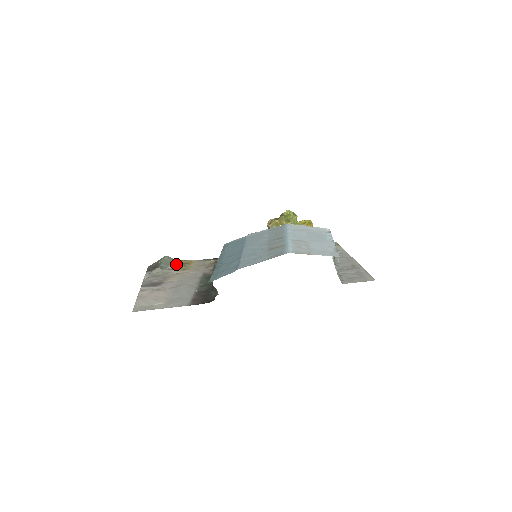
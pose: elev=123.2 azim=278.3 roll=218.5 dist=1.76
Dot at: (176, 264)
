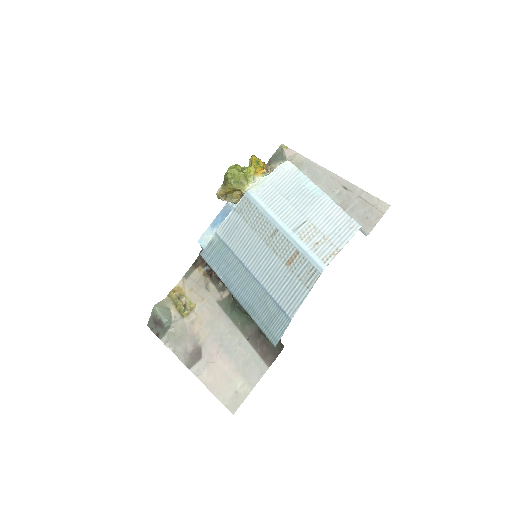
Dot at: (173, 306)
